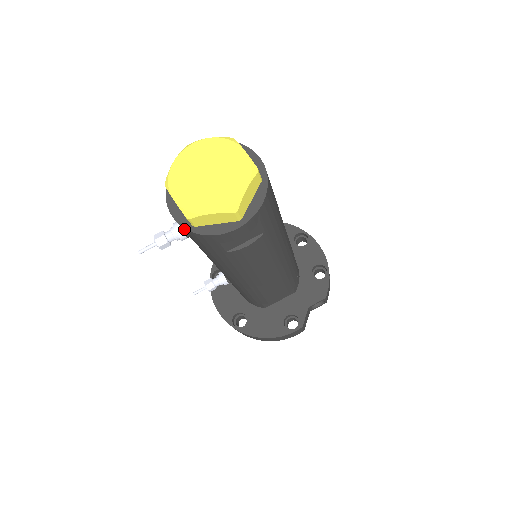
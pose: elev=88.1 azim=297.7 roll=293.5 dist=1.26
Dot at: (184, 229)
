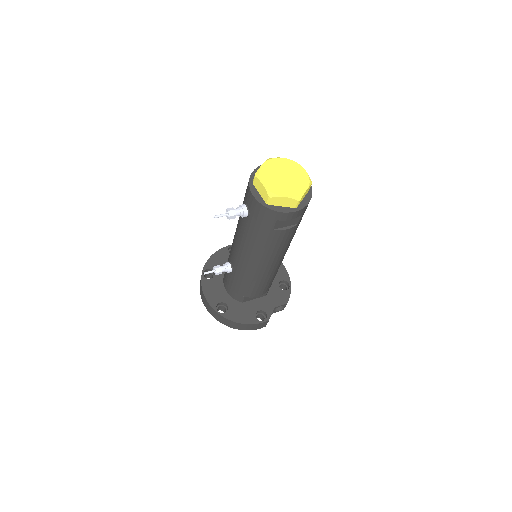
Dot at: (258, 205)
